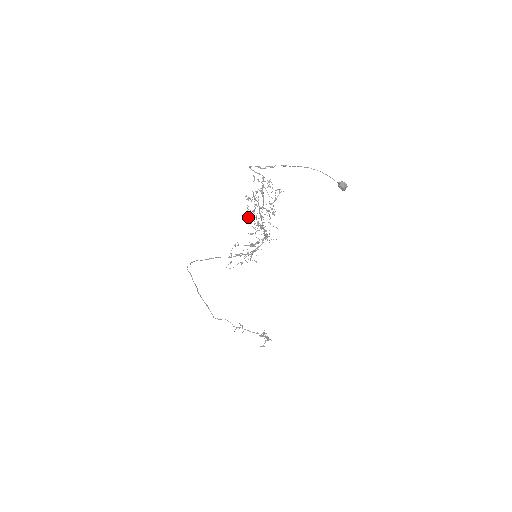
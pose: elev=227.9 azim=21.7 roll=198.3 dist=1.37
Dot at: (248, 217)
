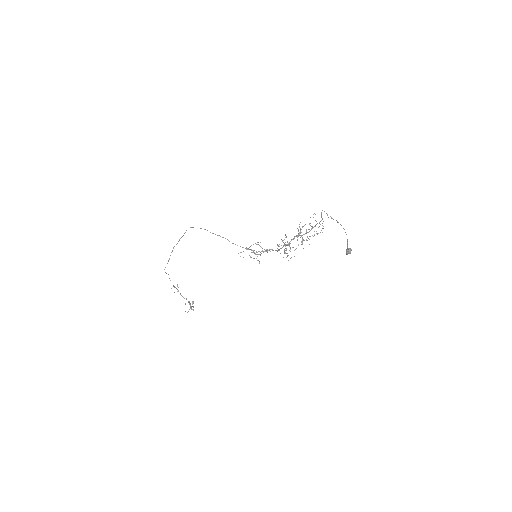
Dot at: (285, 234)
